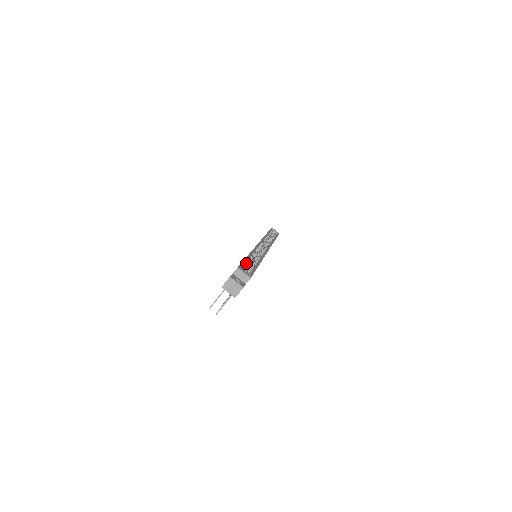
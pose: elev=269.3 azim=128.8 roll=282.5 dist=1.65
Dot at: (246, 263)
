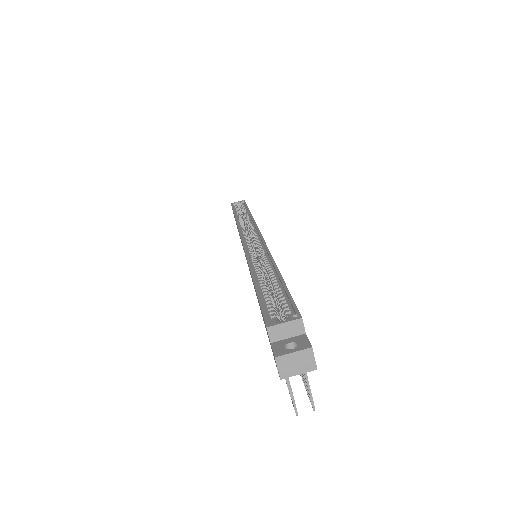
Dot at: (264, 296)
